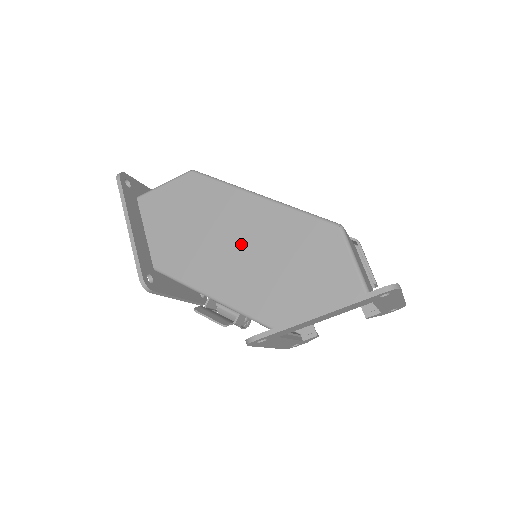
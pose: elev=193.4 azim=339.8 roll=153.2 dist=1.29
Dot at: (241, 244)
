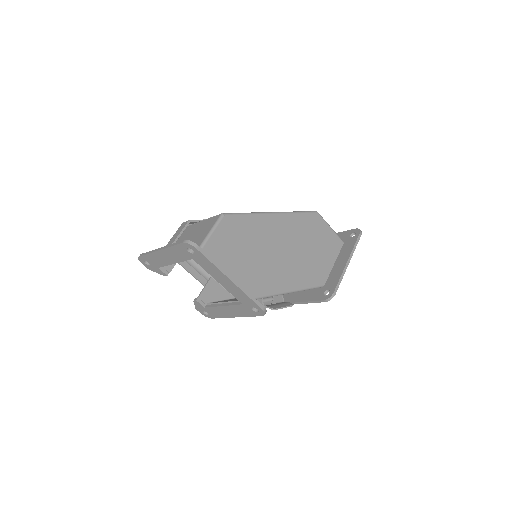
Dot at: (283, 249)
